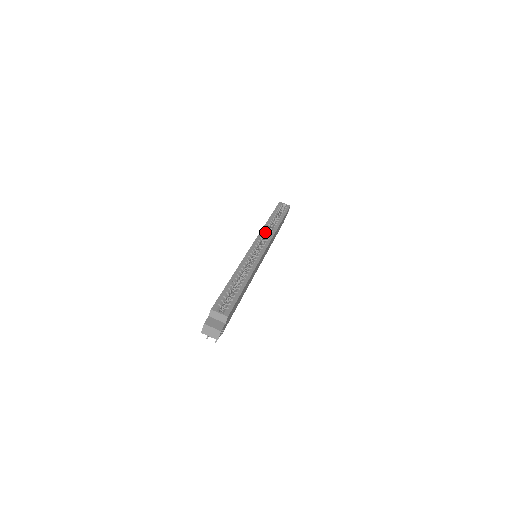
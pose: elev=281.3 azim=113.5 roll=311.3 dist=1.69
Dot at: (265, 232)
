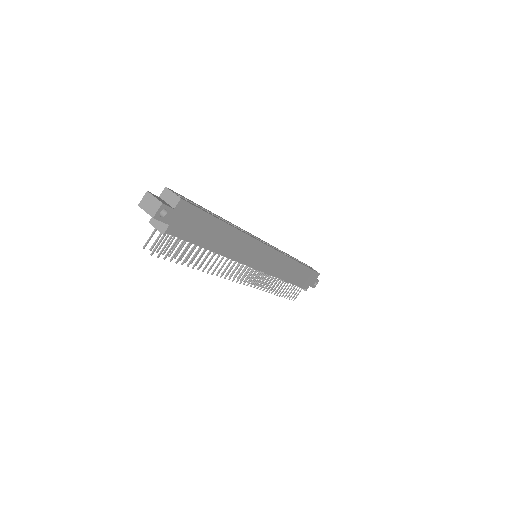
Dot at: (278, 250)
